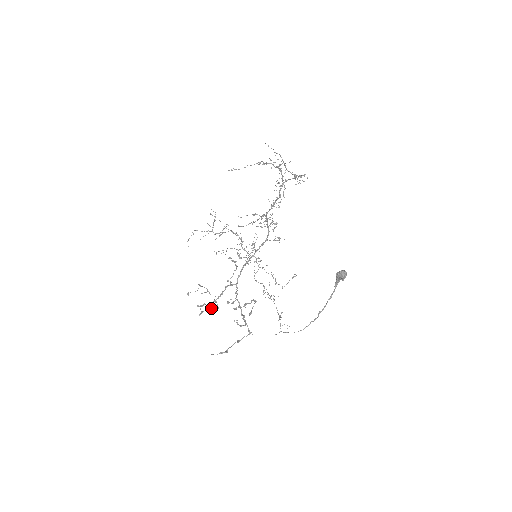
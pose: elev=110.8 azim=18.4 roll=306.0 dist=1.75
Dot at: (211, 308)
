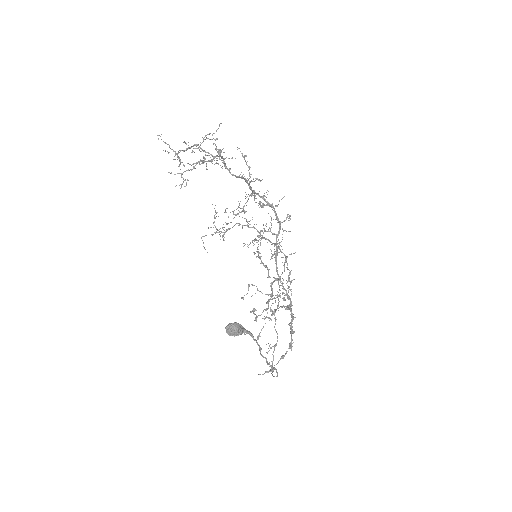
Dot at: (266, 310)
